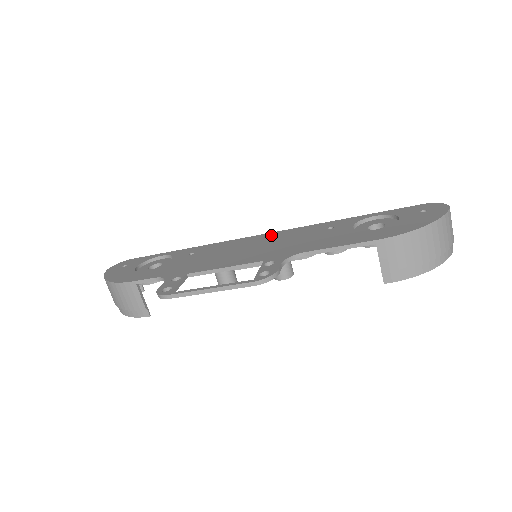
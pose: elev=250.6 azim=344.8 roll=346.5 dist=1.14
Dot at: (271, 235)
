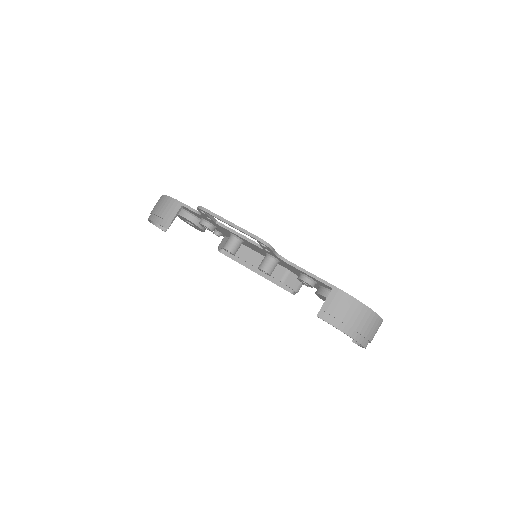
Dot at: occluded
